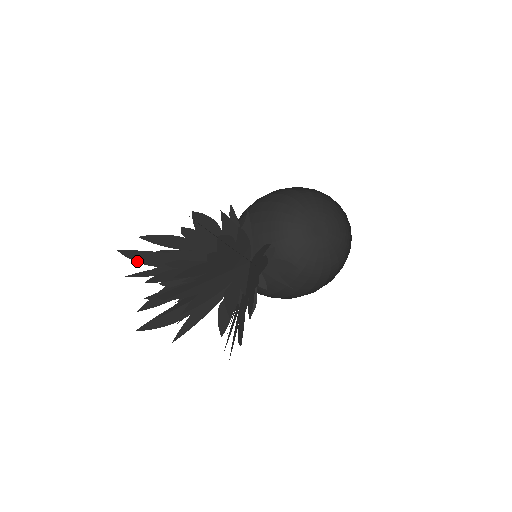
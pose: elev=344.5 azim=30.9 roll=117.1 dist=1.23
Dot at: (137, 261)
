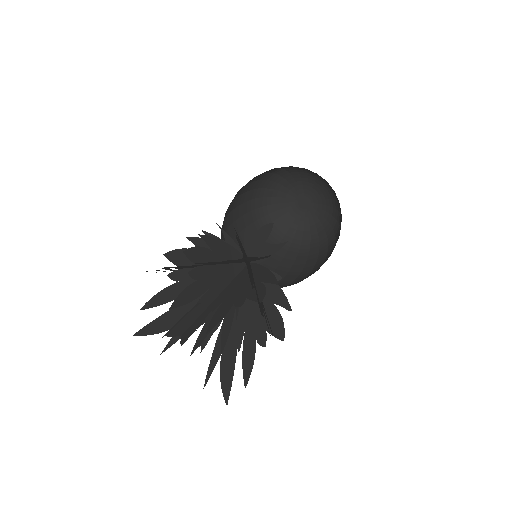
Dot at: (166, 268)
